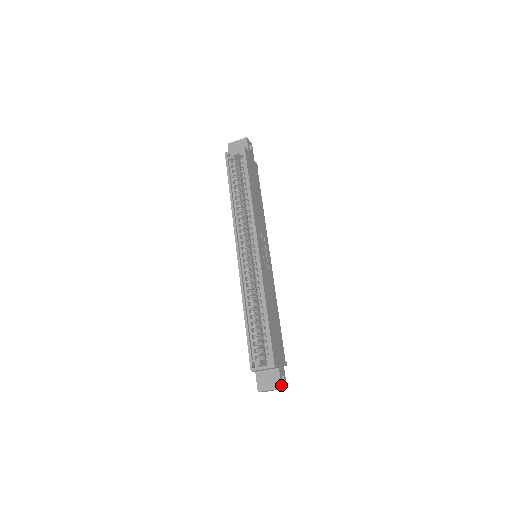
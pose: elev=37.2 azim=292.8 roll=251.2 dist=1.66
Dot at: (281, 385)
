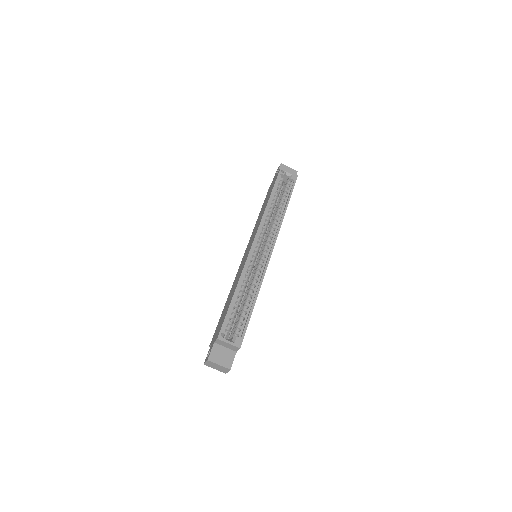
Dot at: occluded
